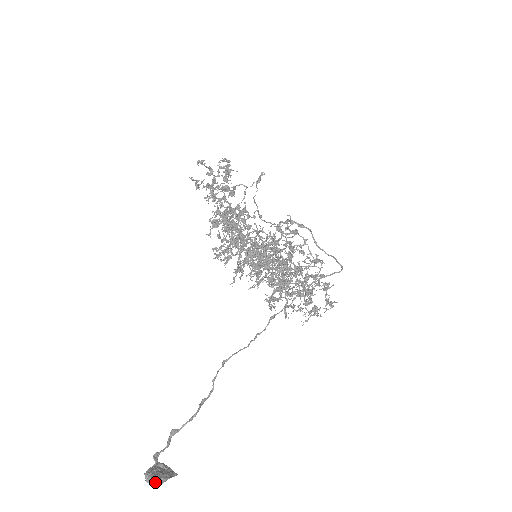
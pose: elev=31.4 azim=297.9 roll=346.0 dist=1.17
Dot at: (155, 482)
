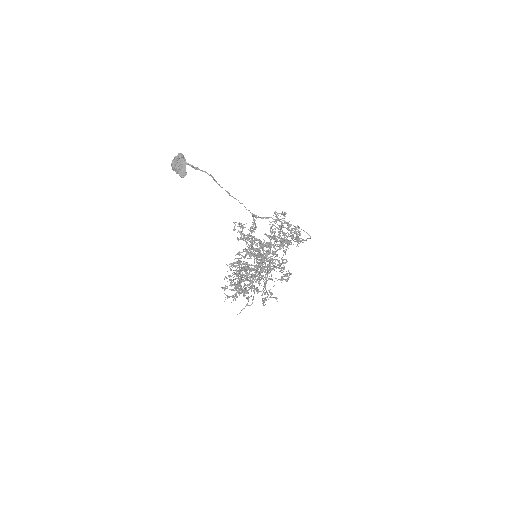
Dot at: (181, 154)
